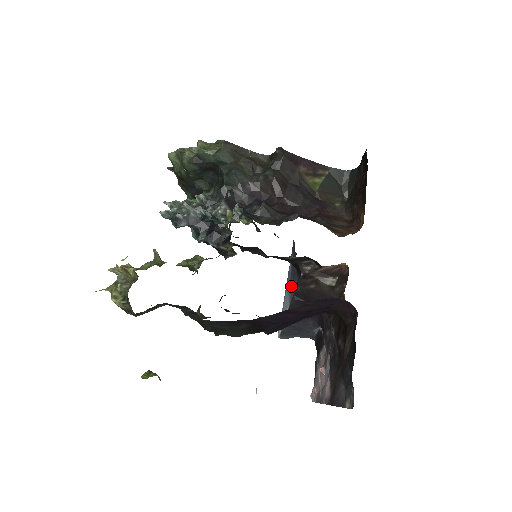
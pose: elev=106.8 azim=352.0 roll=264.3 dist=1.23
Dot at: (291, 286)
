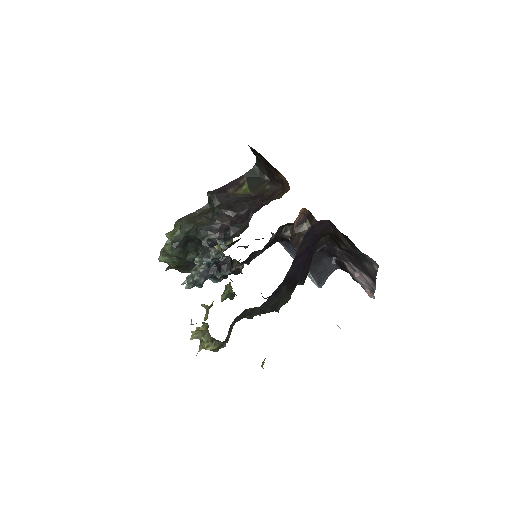
Dot at: occluded
